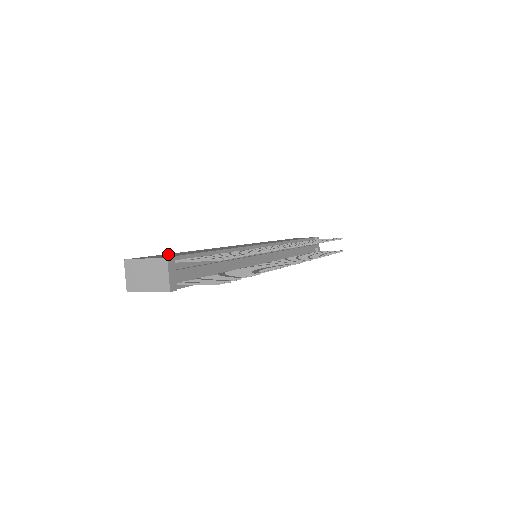
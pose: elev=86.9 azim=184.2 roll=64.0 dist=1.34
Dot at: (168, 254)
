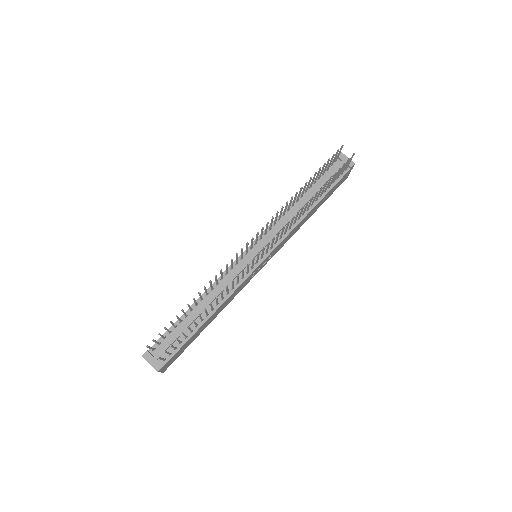
Dot at: occluded
